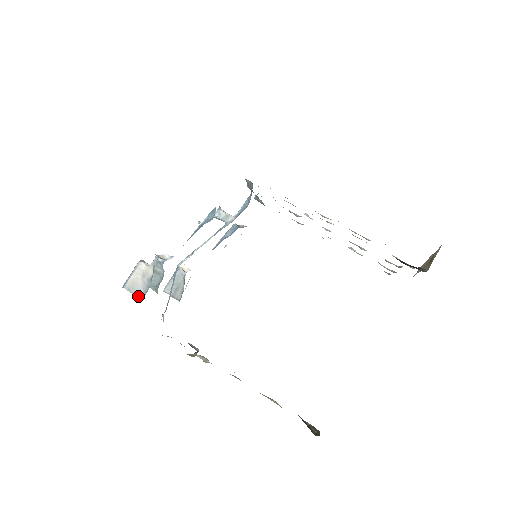
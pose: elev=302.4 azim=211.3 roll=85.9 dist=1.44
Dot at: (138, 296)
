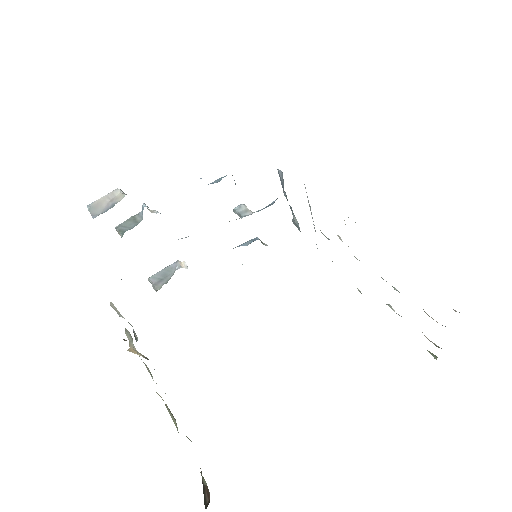
Dot at: (93, 216)
